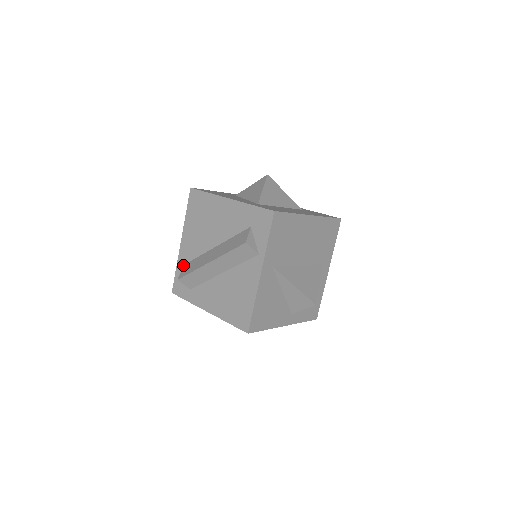
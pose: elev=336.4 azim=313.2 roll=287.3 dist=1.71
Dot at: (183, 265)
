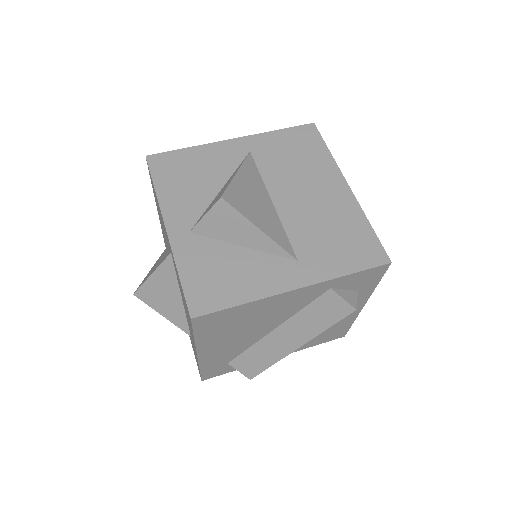
Dot at: occluded
